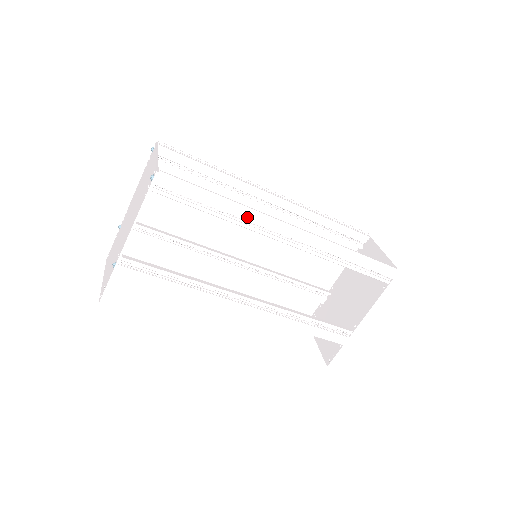
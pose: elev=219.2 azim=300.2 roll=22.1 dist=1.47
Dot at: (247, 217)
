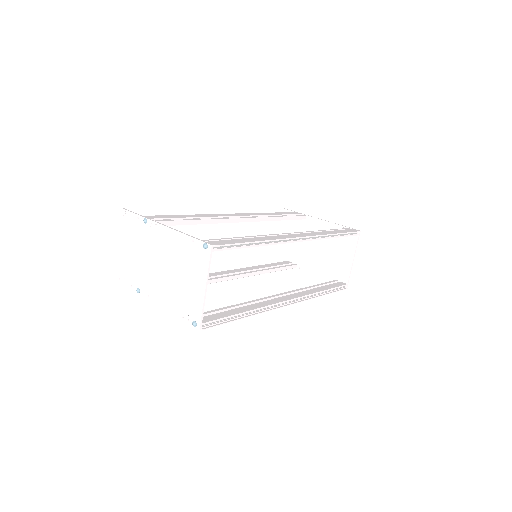
Dot at: occluded
